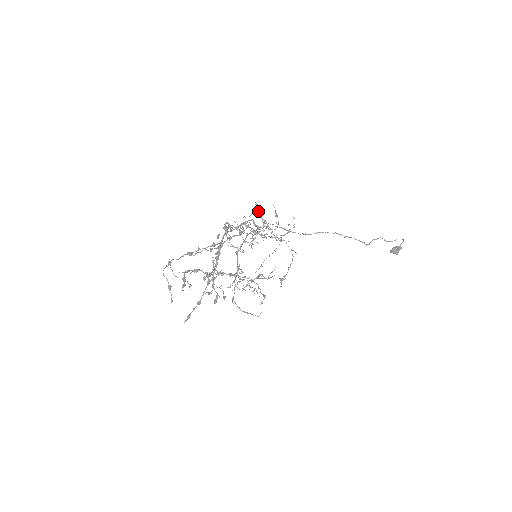
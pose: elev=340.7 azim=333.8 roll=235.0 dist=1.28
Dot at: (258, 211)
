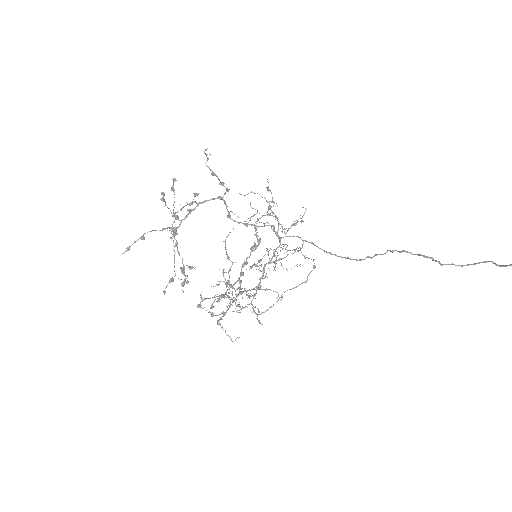
Dot at: (259, 194)
